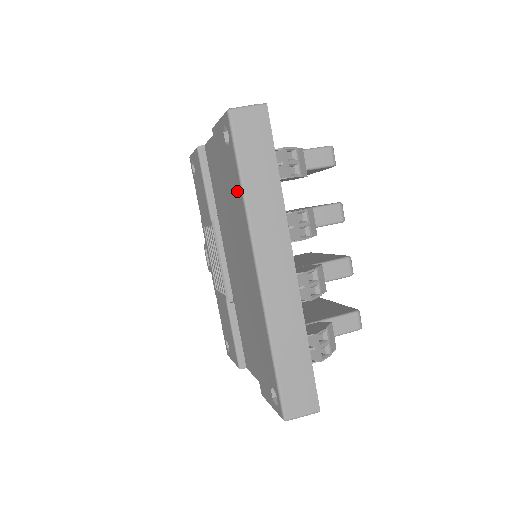
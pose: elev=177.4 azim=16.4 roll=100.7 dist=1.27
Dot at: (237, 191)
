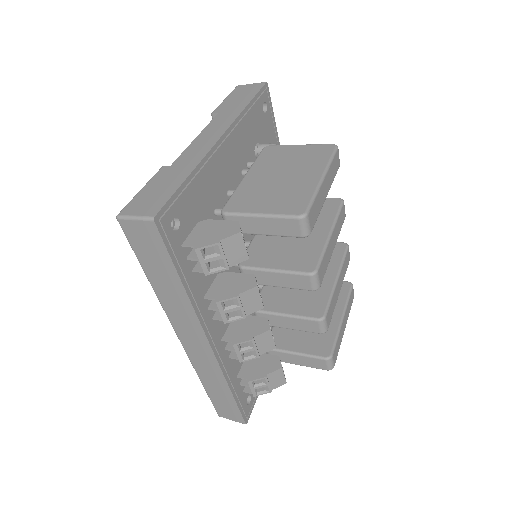
Dot at: occluded
